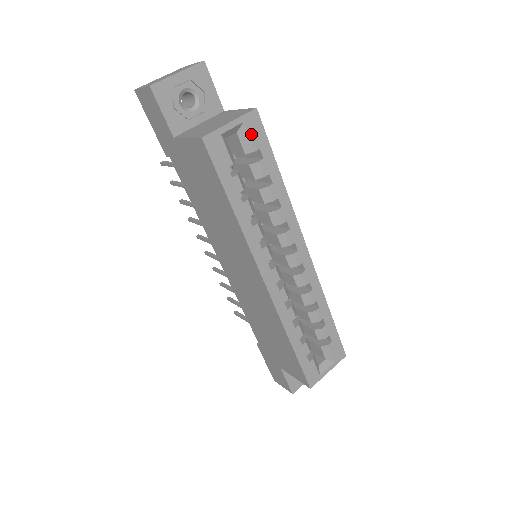
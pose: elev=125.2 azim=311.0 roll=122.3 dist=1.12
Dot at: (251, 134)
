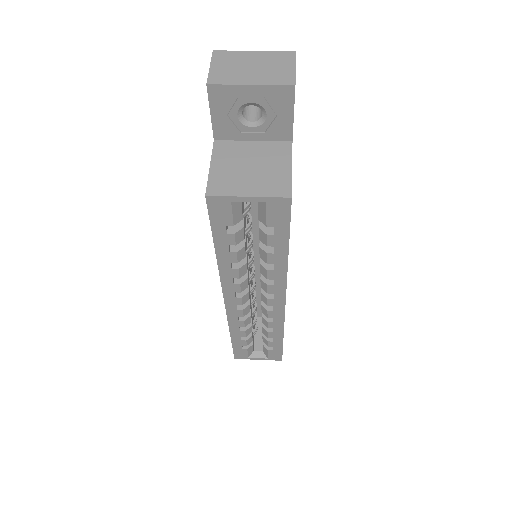
Dot at: (271, 213)
